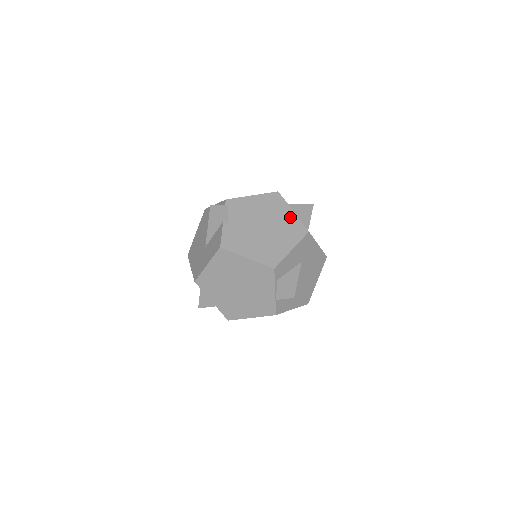
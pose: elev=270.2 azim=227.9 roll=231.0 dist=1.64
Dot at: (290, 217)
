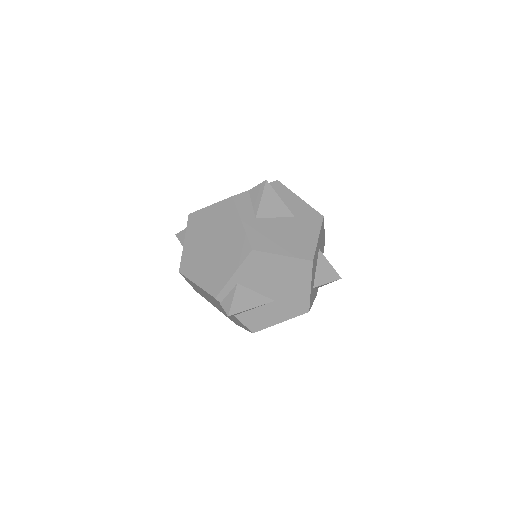
Dot at: occluded
